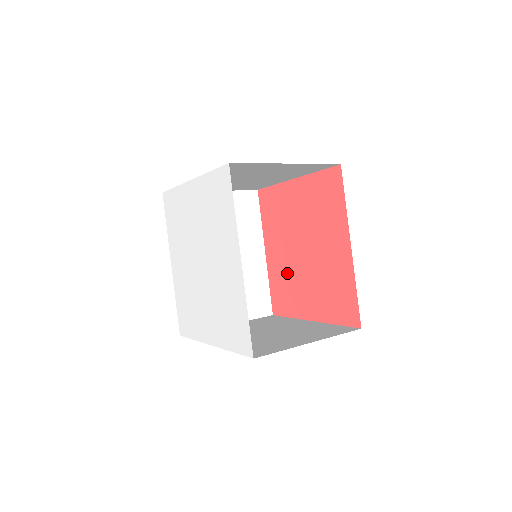
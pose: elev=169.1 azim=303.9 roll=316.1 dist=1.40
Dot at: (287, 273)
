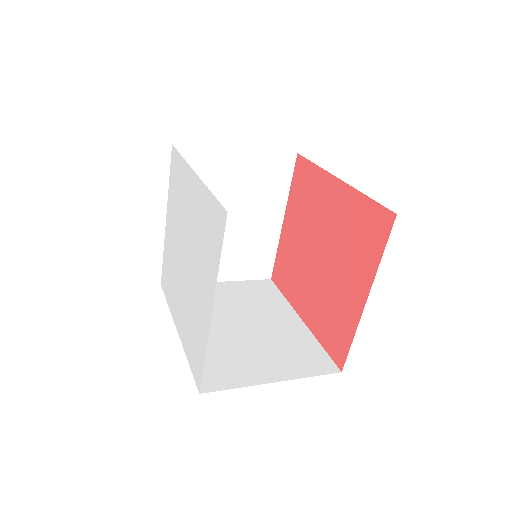
Dot at: (323, 300)
